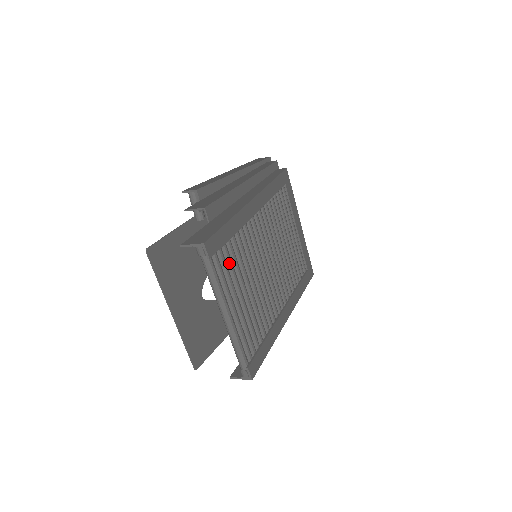
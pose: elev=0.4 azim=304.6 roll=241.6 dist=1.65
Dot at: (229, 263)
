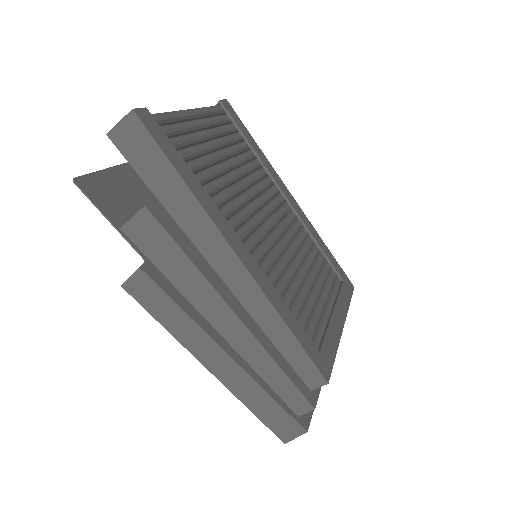
Dot at: (229, 136)
